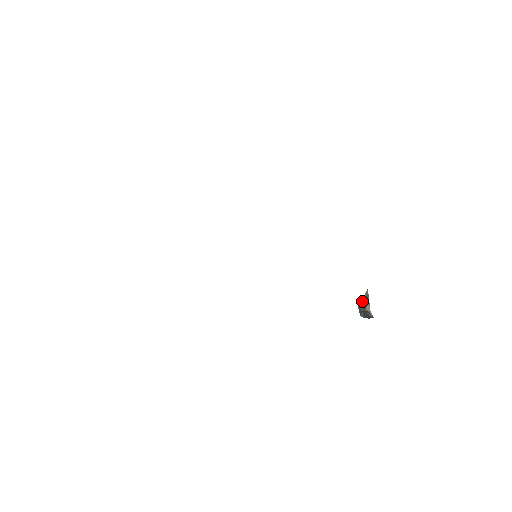
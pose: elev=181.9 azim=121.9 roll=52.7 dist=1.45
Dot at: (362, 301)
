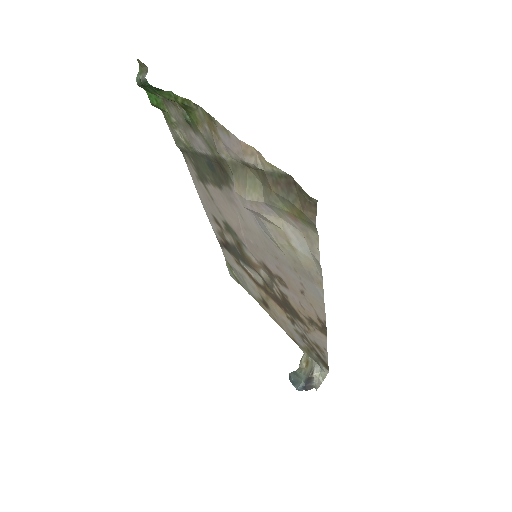
Dot at: (298, 370)
